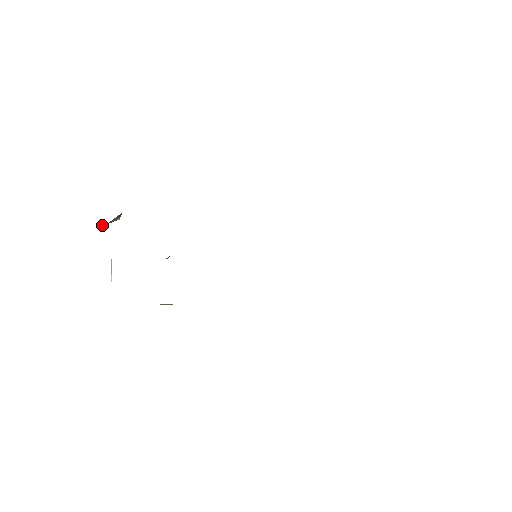
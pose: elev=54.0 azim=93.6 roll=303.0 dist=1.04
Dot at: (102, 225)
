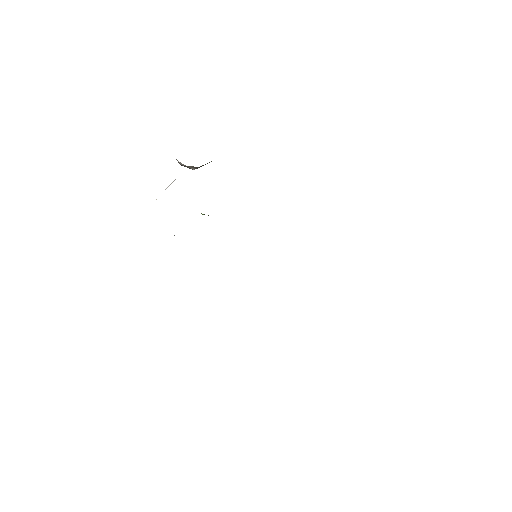
Dot at: (181, 165)
